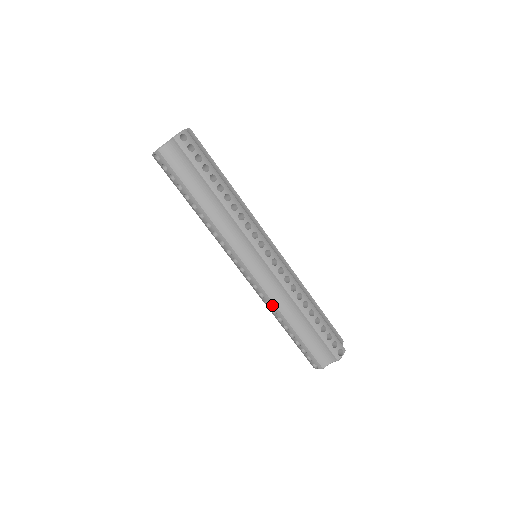
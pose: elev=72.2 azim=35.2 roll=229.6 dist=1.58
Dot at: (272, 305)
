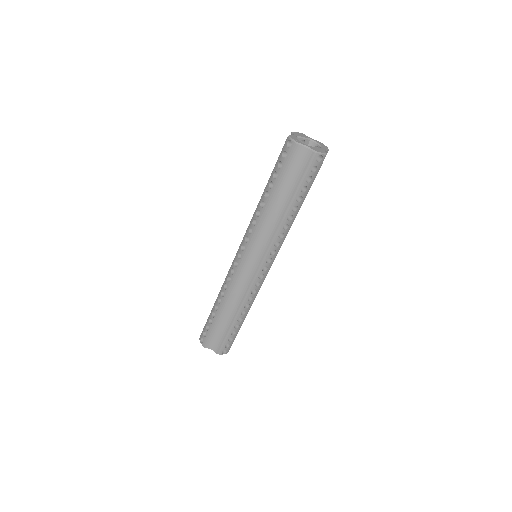
Dot at: (227, 291)
